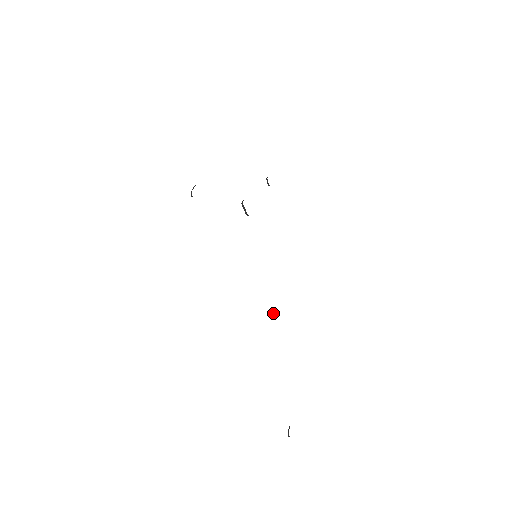
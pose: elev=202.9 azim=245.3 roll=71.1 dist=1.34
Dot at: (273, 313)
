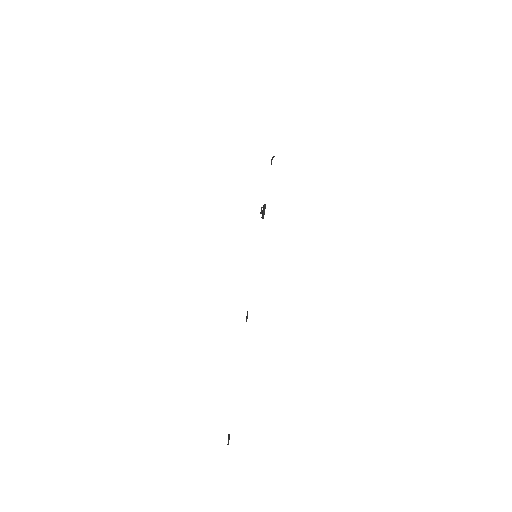
Dot at: (247, 316)
